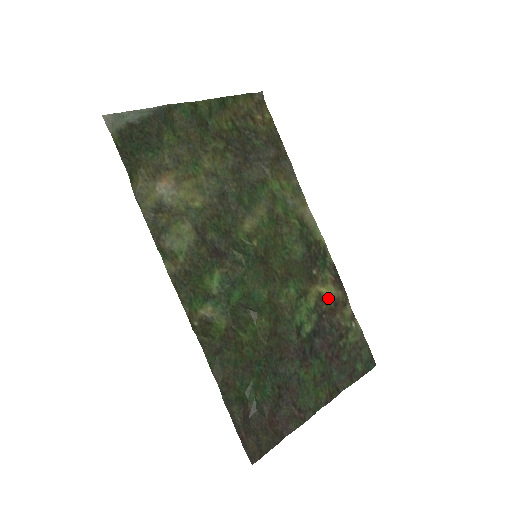
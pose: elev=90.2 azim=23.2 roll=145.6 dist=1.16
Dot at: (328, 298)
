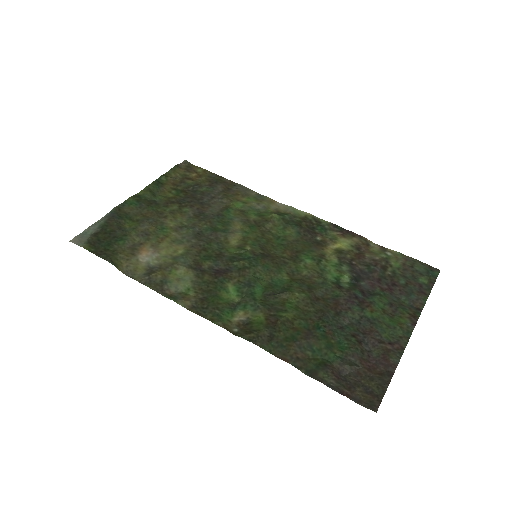
Dot at: (347, 249)
